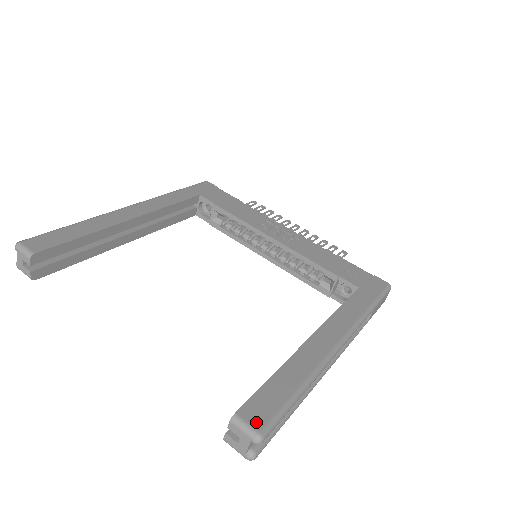
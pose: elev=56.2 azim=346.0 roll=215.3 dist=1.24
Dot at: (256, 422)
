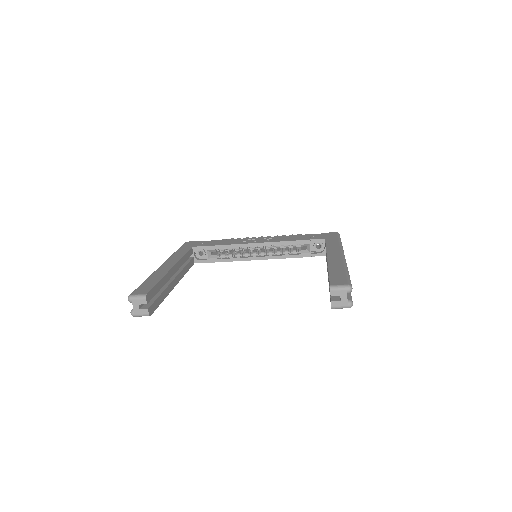
Dot at: (342, 283)
